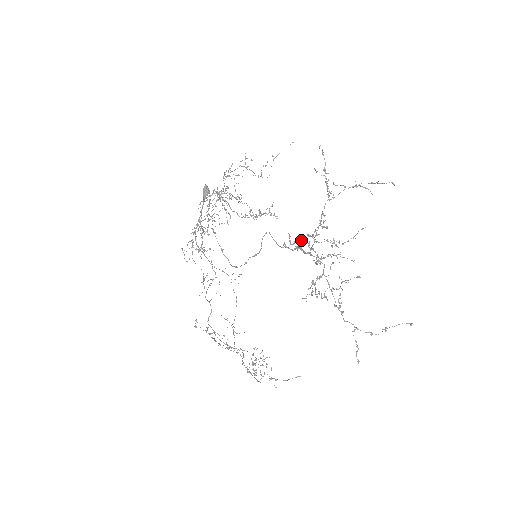
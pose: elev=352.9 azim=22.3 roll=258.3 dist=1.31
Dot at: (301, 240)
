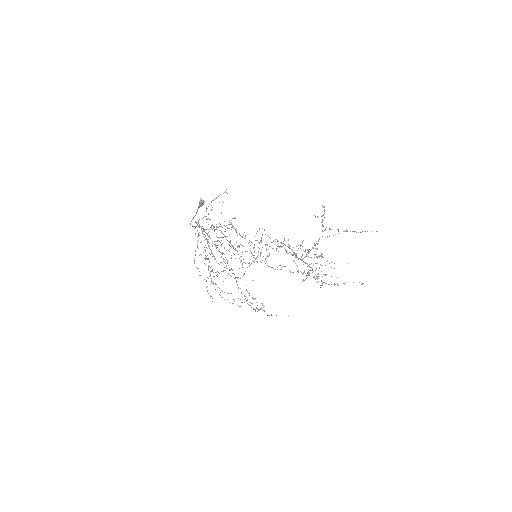
Dot at: (296, 254)
